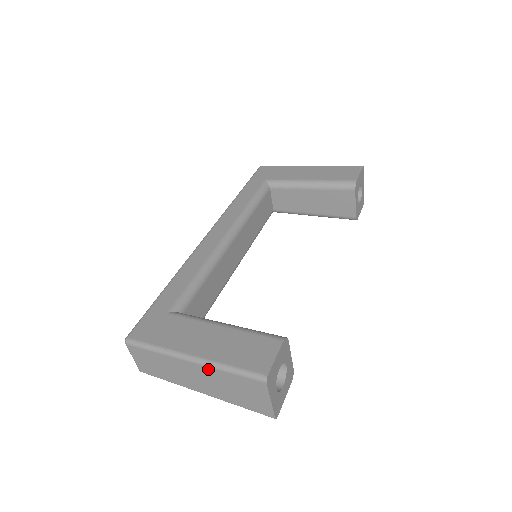
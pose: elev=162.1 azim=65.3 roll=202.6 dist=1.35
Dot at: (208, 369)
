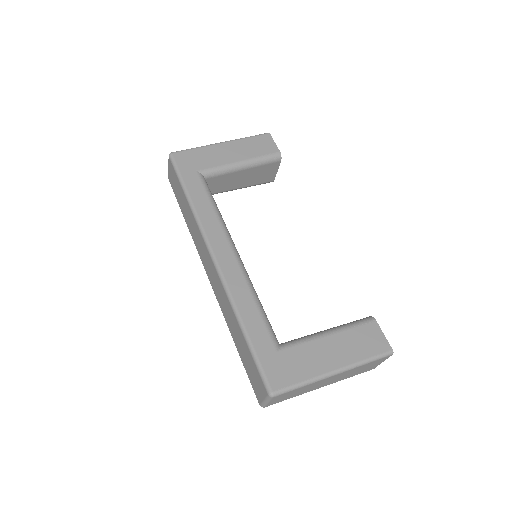
Dot at: (349, 371)
